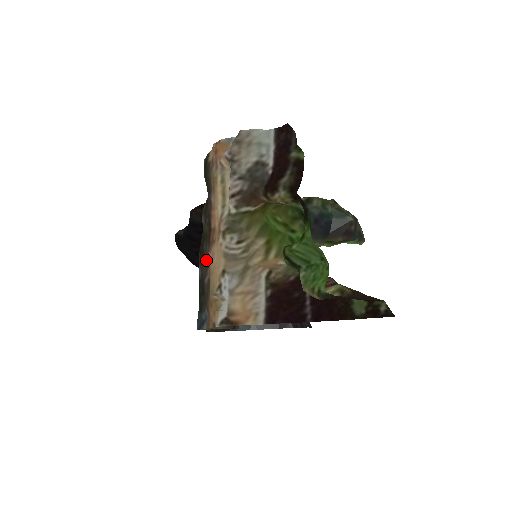
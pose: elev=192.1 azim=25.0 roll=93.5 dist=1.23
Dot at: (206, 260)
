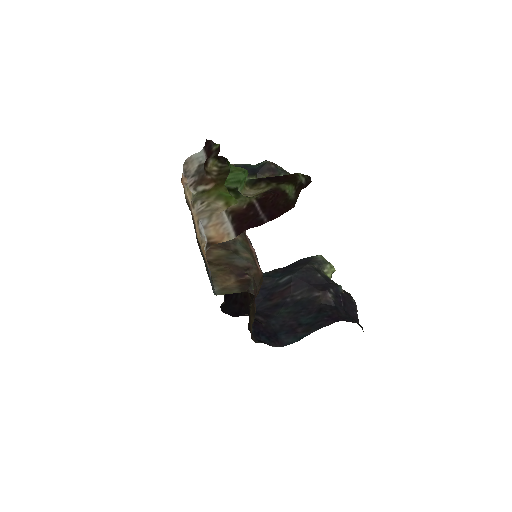
Dot at: occluded
